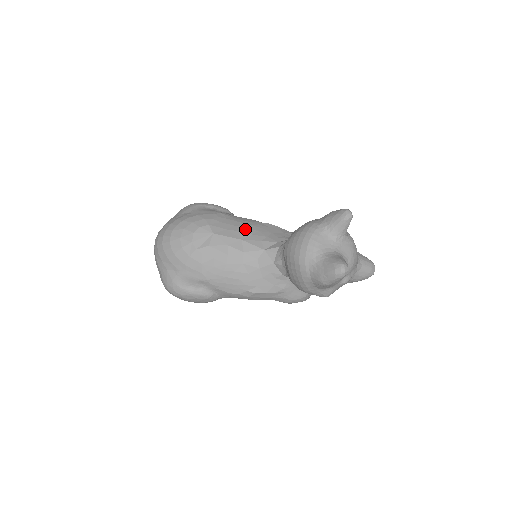
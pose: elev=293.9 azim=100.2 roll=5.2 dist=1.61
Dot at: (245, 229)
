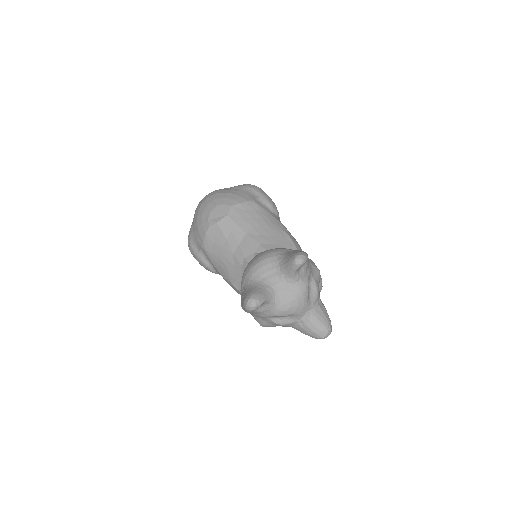
Dot at: (259, 227)
